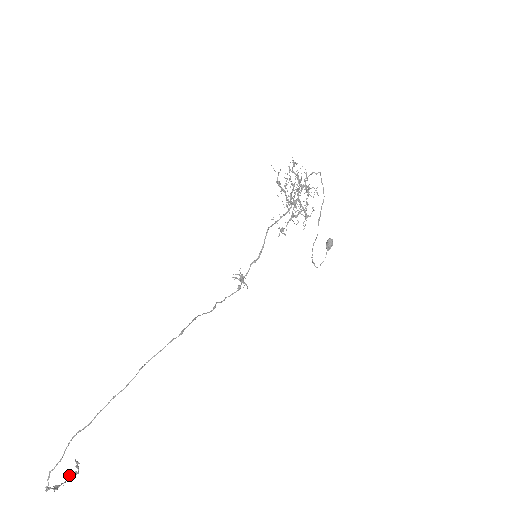
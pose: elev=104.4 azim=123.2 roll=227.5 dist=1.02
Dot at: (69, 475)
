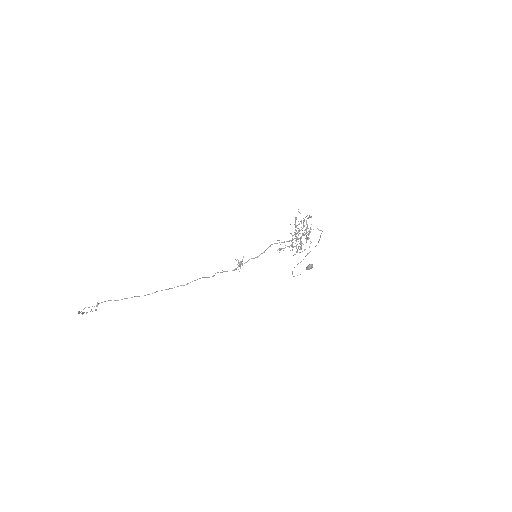
Dot at: (91, 309)
